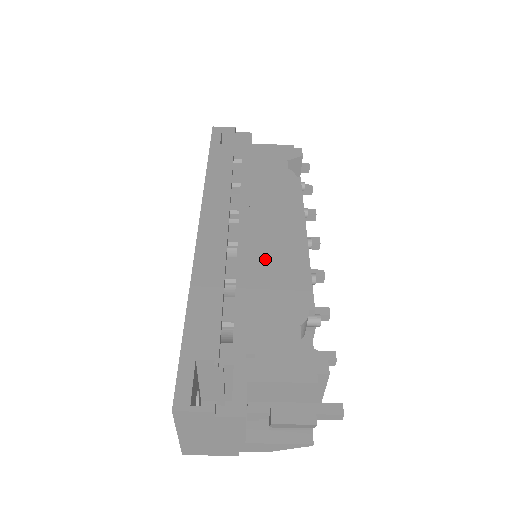
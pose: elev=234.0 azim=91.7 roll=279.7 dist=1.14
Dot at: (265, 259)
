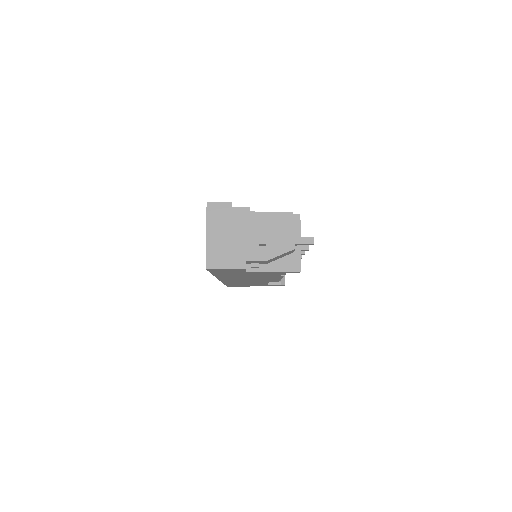
Dot at: occluded
